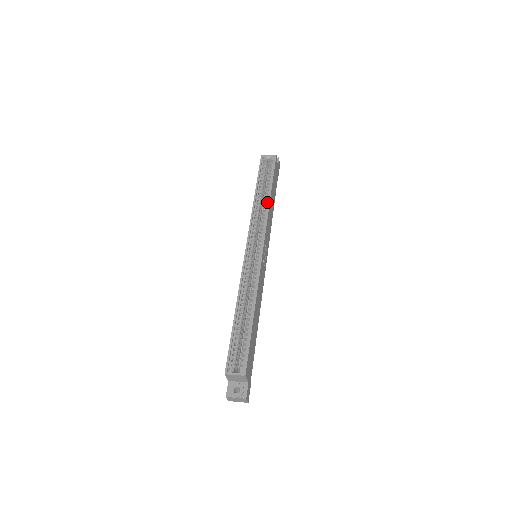
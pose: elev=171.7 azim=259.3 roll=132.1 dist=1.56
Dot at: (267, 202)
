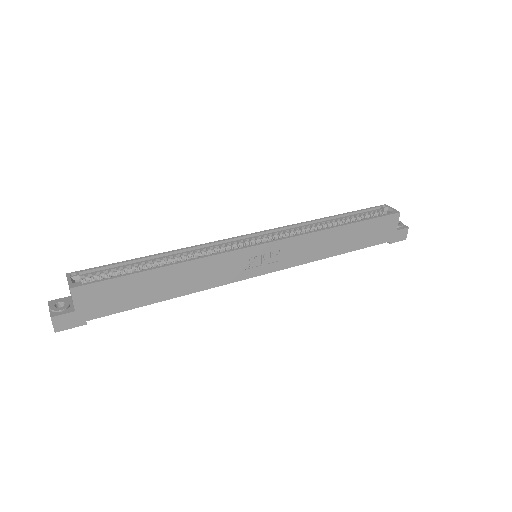
Dot at: (330, 228)
